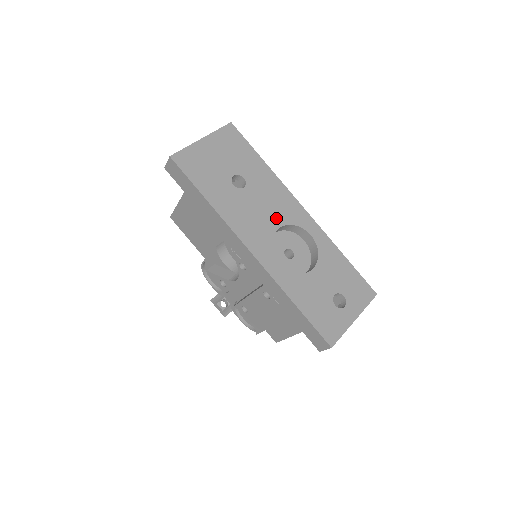
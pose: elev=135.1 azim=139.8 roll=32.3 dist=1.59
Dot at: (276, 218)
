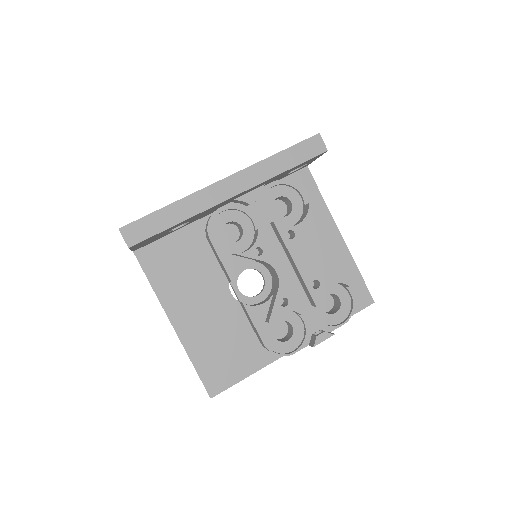
Dot at: occluded
